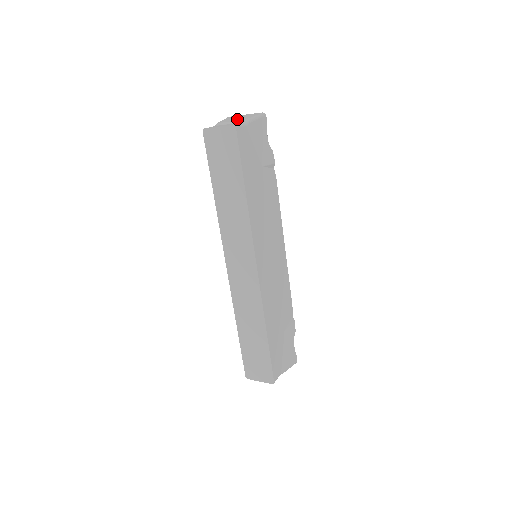
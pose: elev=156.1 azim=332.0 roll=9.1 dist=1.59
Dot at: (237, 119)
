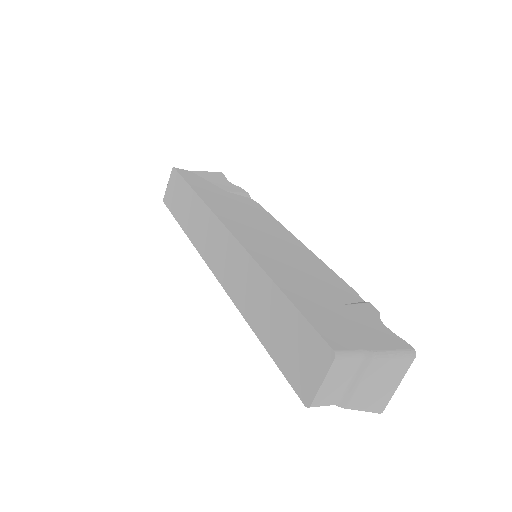
Dot at: occluded
